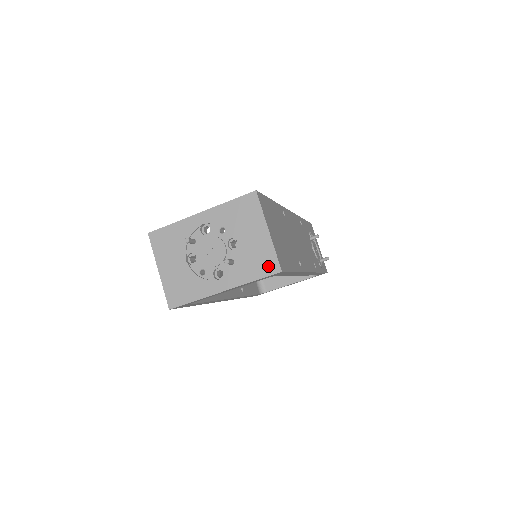
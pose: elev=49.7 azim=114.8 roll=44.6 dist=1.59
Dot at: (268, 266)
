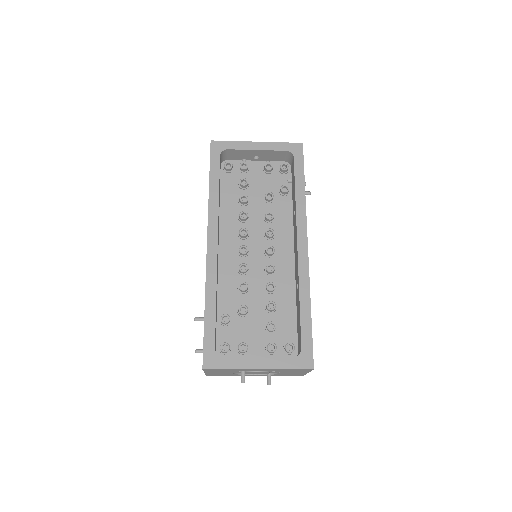
Dot at: occluded
